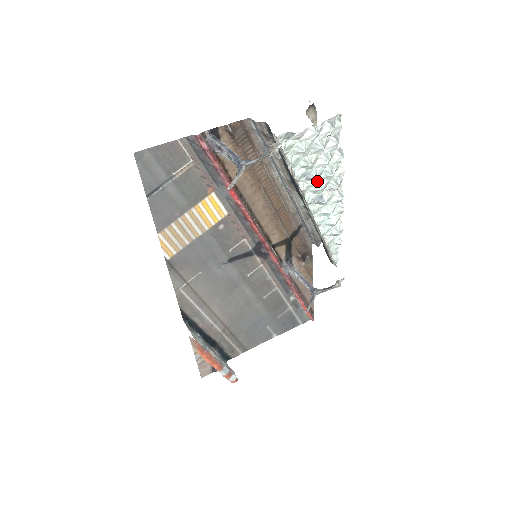
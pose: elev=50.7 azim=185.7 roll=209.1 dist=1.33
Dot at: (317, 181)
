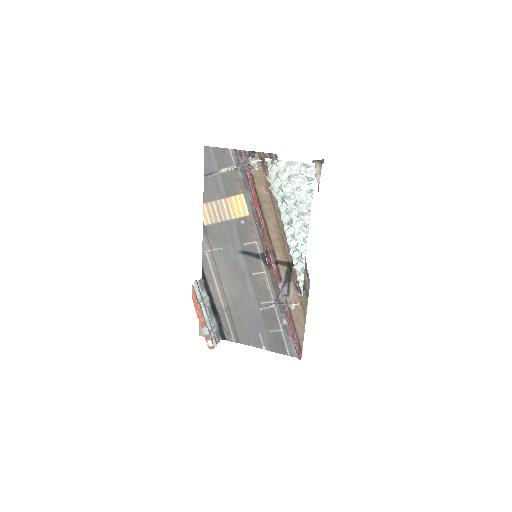
Dot at: (290, 206)
